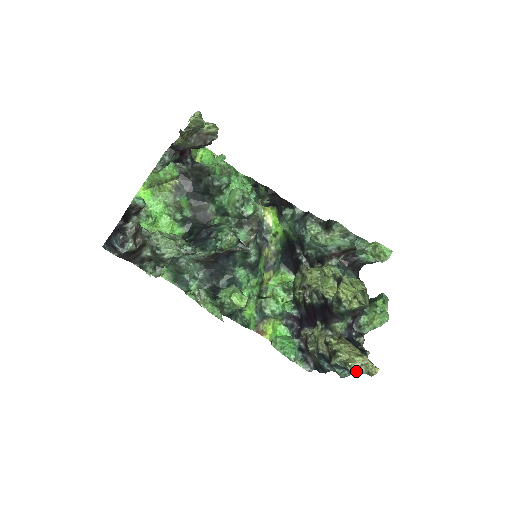
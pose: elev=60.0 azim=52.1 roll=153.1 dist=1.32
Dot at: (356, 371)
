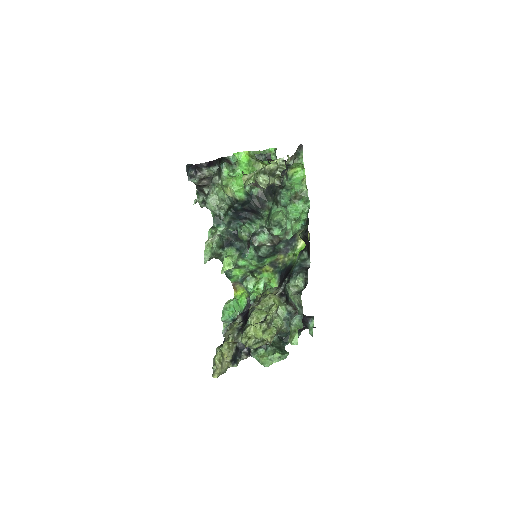
Dot at: (214, 364)
